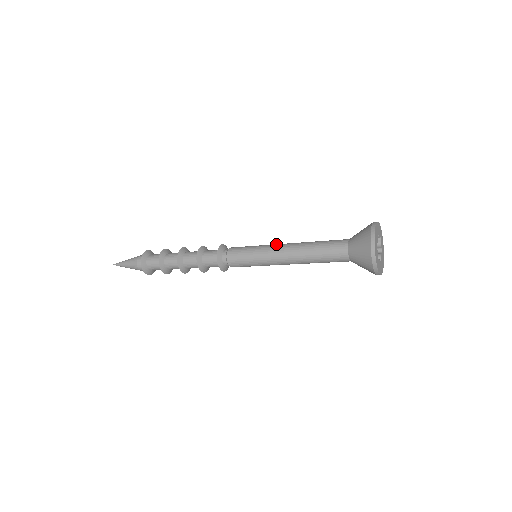
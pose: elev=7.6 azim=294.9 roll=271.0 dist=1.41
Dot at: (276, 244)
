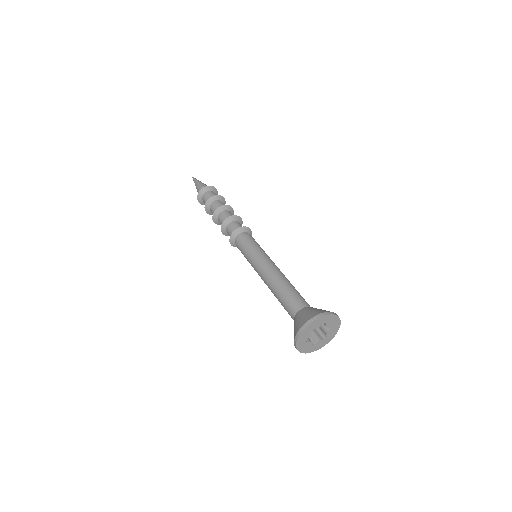
Dot at: (271, 261)
